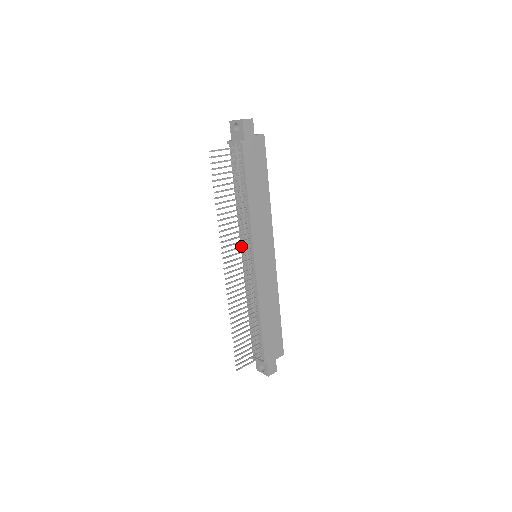
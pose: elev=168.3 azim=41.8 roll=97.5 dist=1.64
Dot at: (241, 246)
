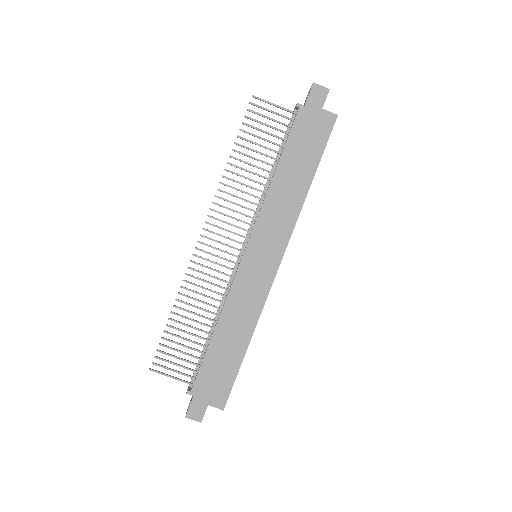
Dot at: occluded
